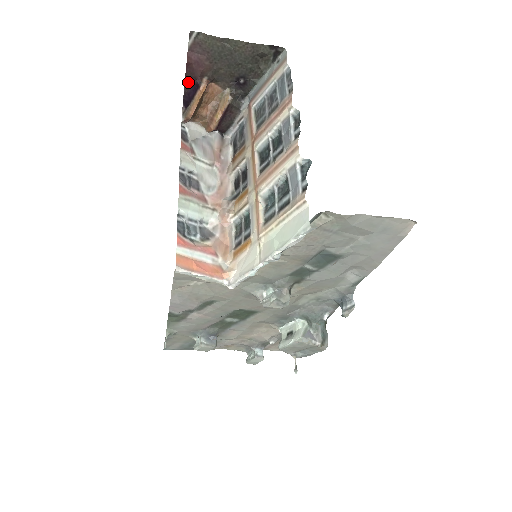
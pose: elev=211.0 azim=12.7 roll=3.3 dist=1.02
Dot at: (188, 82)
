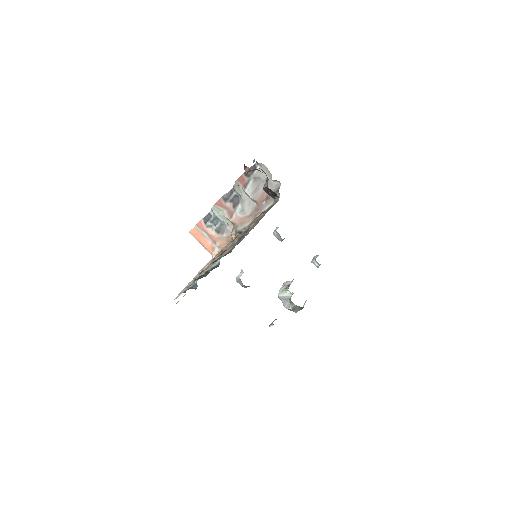
Dot at: occluded
